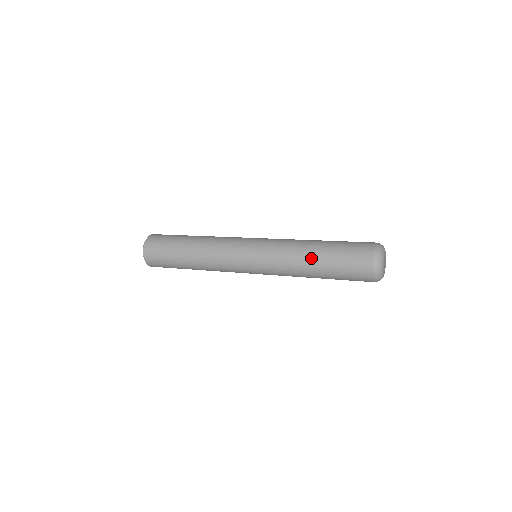
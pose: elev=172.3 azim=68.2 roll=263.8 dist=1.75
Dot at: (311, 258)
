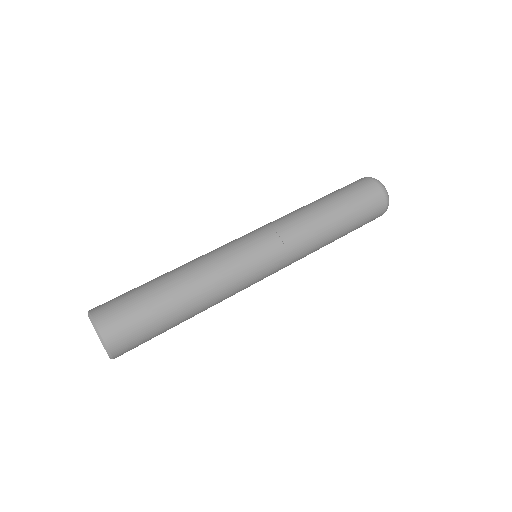
Dot at: (334, 237)
